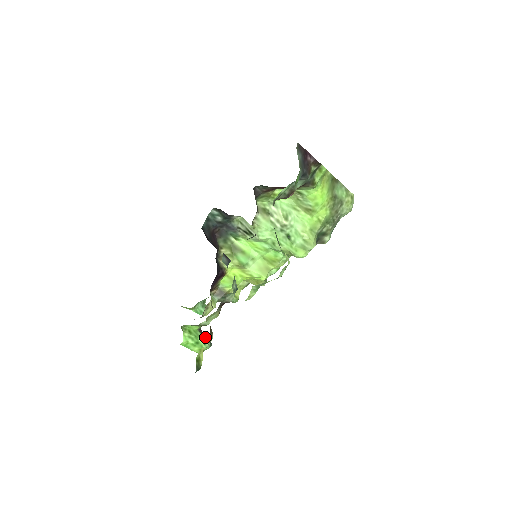
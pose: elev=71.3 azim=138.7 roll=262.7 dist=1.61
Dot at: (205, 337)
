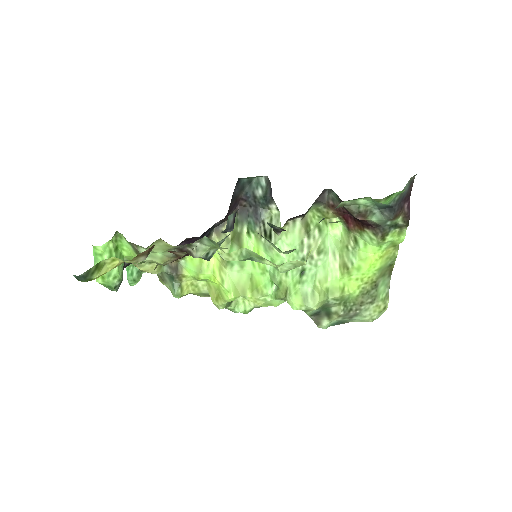
Dot at: (122, 272)
